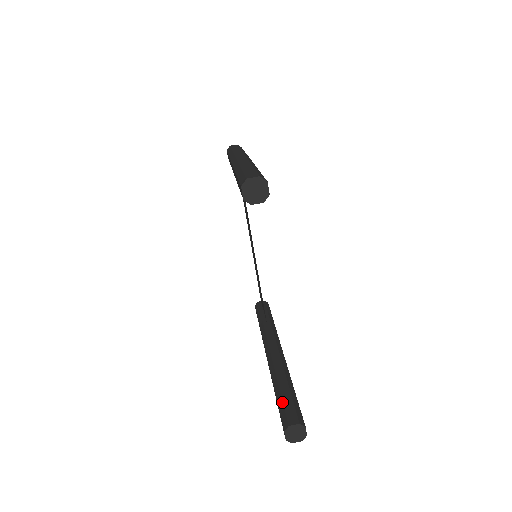
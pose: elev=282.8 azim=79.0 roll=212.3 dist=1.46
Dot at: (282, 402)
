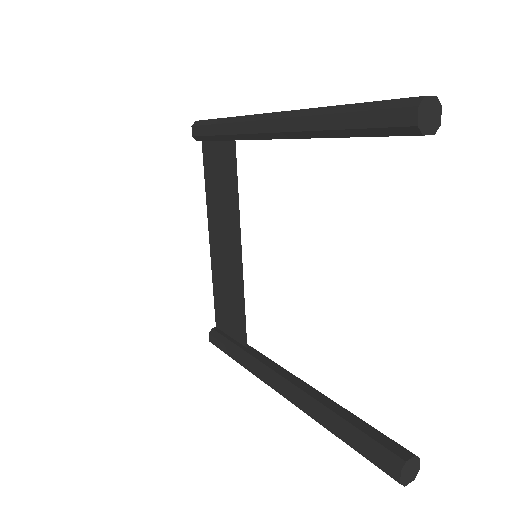
Dot at: (366, 435)
